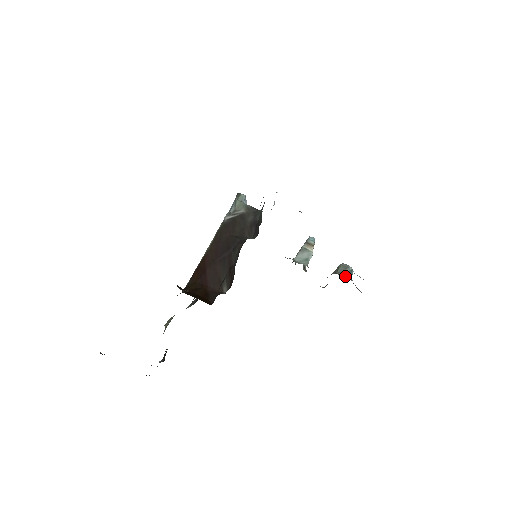
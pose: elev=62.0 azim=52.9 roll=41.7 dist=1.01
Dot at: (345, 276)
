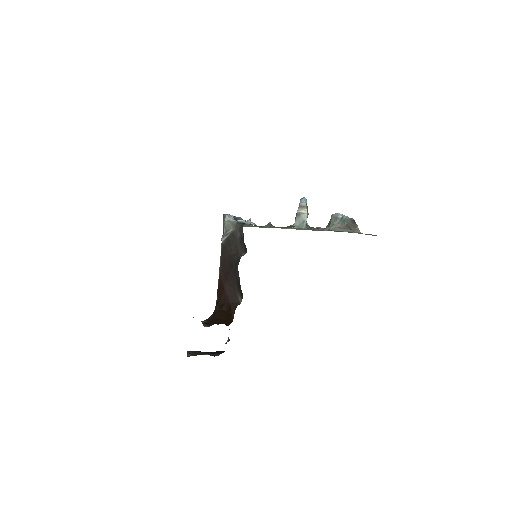
Dot at: (336, 229)
